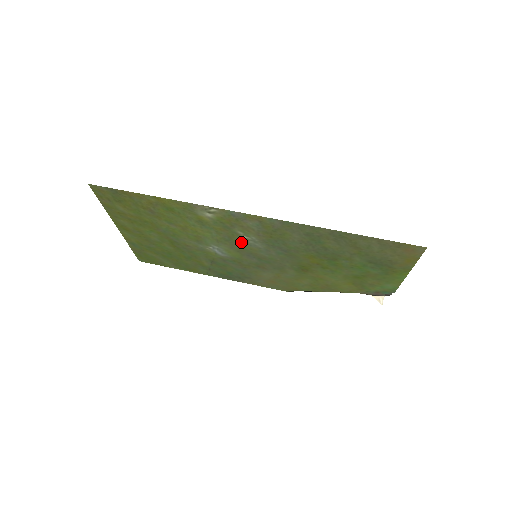
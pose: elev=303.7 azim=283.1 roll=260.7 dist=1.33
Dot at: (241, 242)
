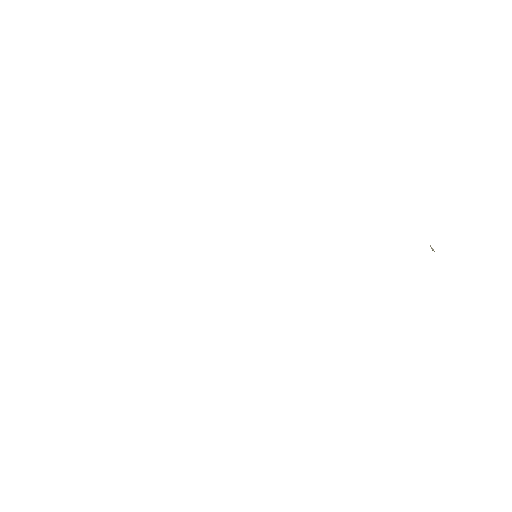
Dot at: occluded
